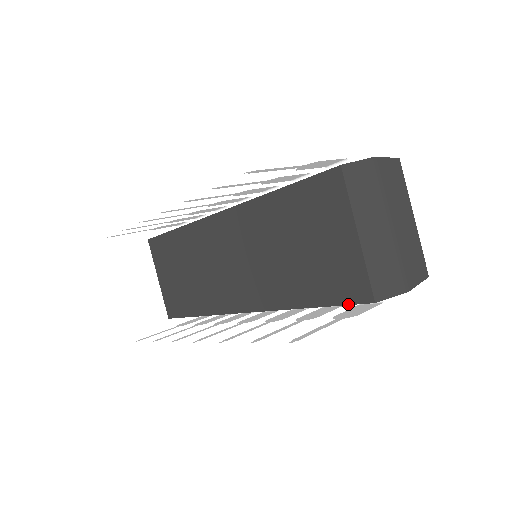
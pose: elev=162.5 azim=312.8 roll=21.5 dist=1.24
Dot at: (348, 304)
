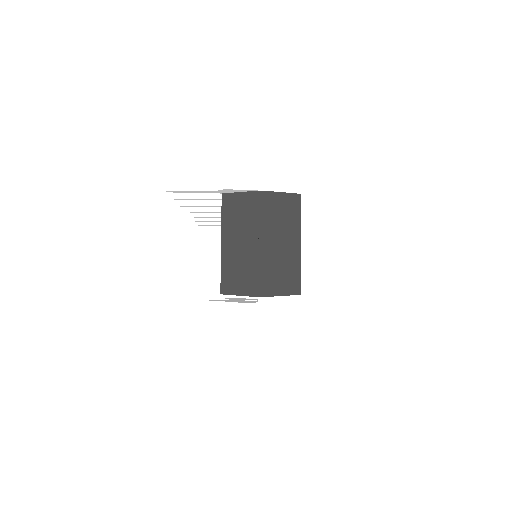
Dot at: occluded
